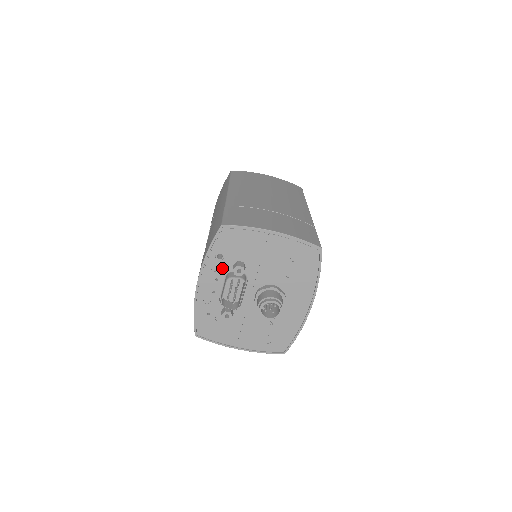
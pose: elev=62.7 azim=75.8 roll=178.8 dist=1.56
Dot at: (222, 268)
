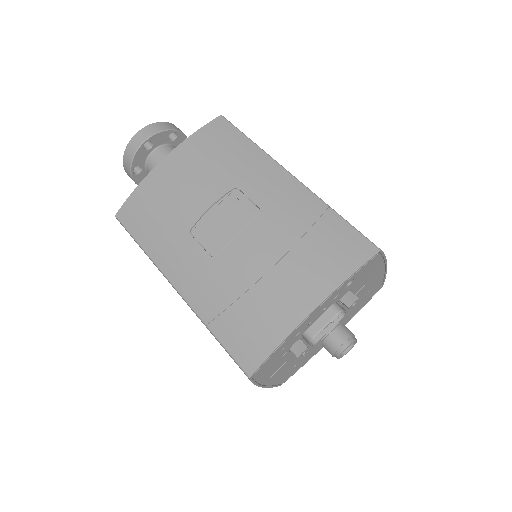
Dot at: (338, 296)
